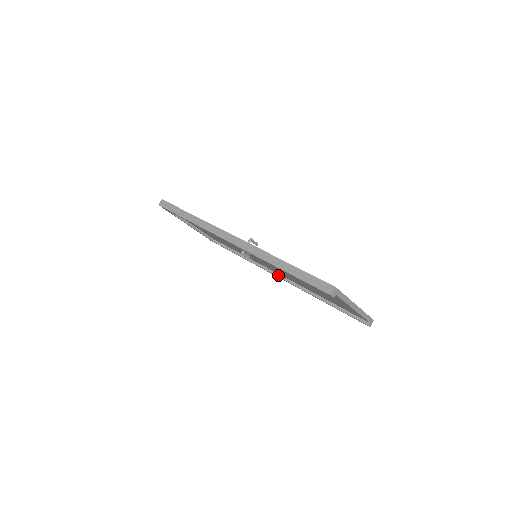
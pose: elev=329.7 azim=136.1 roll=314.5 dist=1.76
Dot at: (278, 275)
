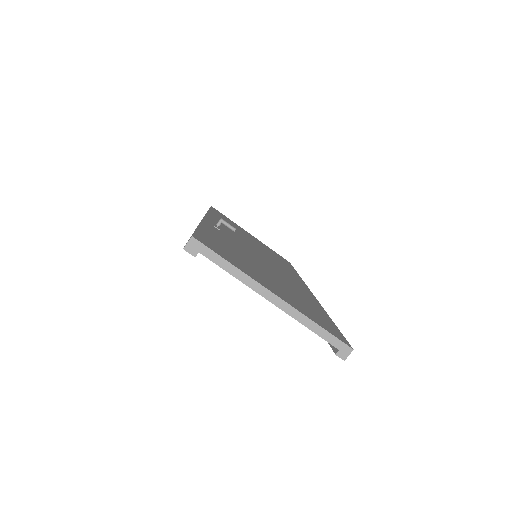
Dot at: occluded
